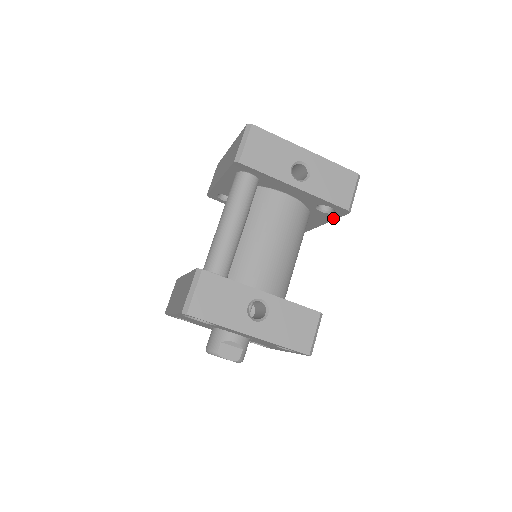
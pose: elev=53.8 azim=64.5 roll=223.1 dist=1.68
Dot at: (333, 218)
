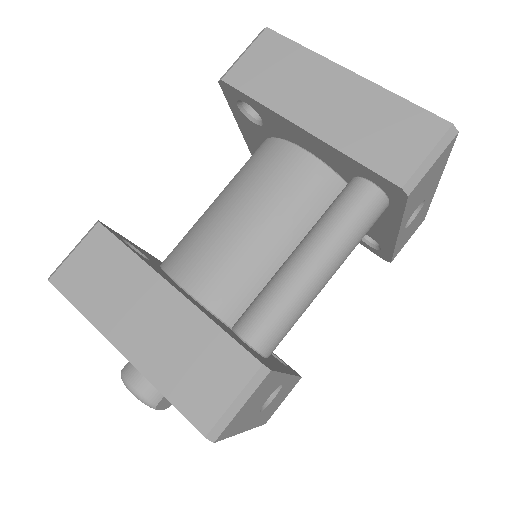
Dot at: occluded
